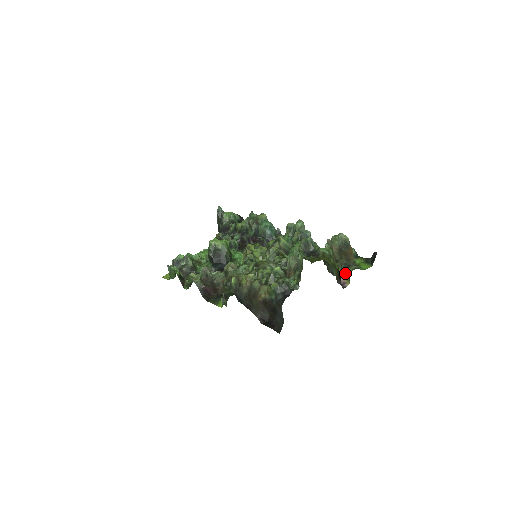
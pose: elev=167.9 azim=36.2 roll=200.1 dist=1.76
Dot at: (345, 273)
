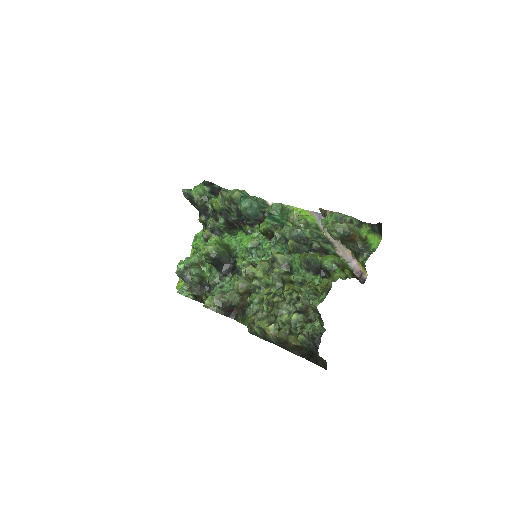
Dot at: (357, 259)
